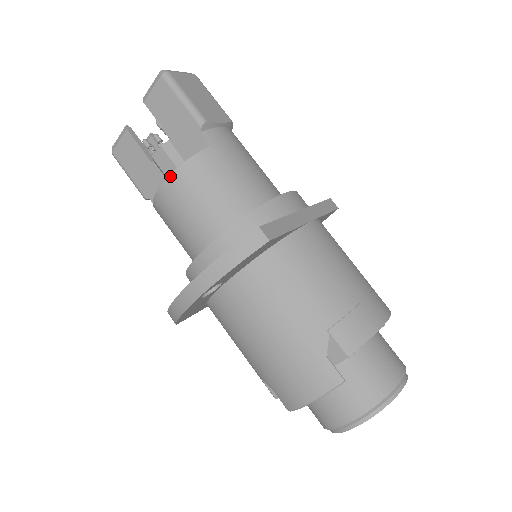
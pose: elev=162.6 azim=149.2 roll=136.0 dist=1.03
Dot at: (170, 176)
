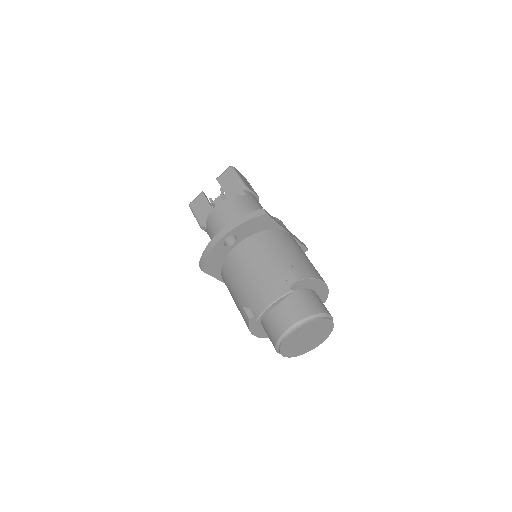
Dot at: (222, 202)
